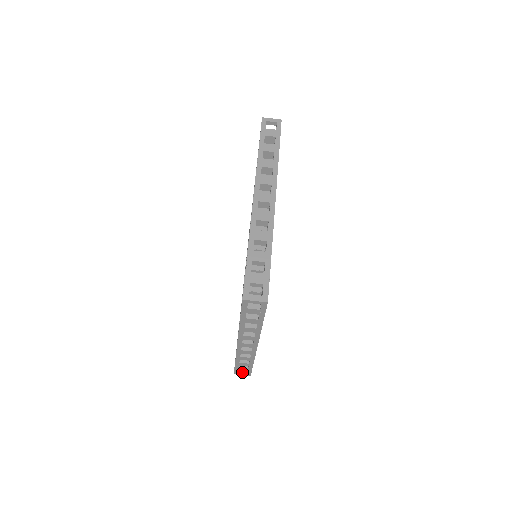
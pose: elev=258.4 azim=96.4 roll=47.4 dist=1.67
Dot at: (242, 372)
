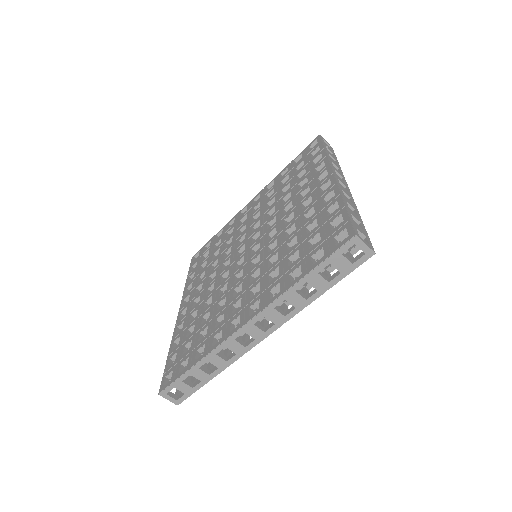
Dot at: (171, 395)
